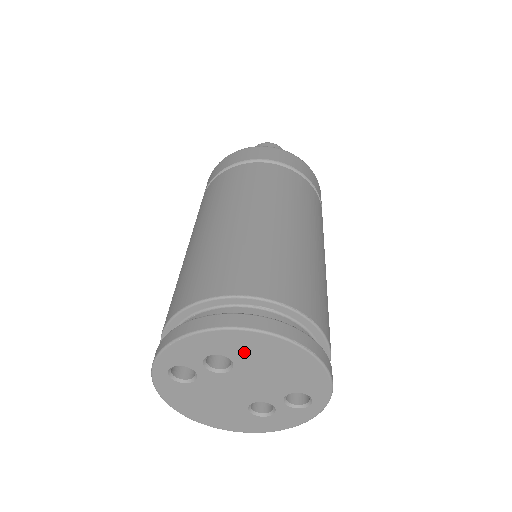
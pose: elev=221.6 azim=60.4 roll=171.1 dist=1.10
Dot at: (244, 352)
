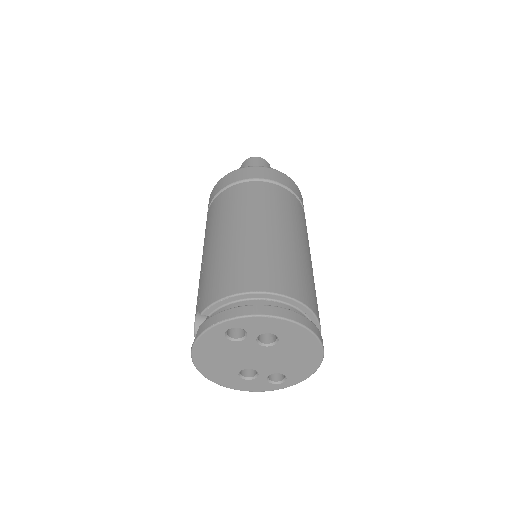
Dot at: (292, 342)
